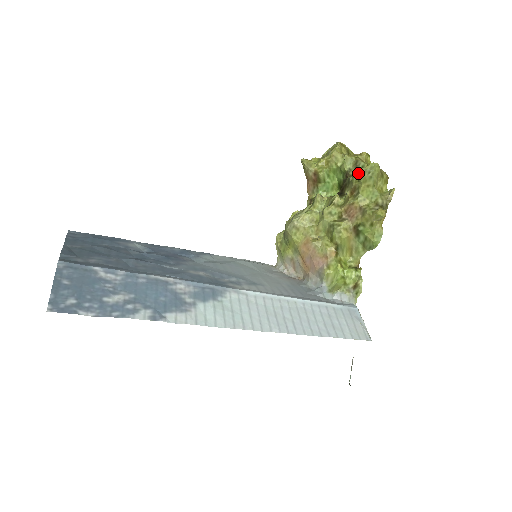
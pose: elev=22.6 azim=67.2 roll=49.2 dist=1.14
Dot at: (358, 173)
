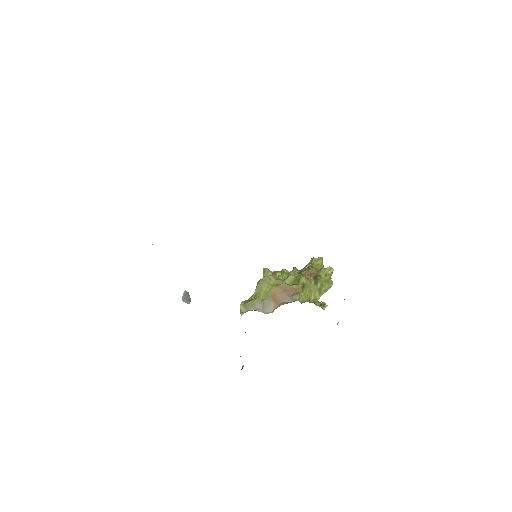
Dot at: (311, 258)
